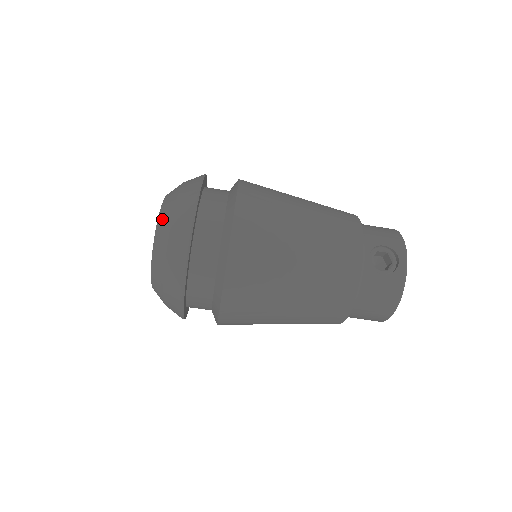
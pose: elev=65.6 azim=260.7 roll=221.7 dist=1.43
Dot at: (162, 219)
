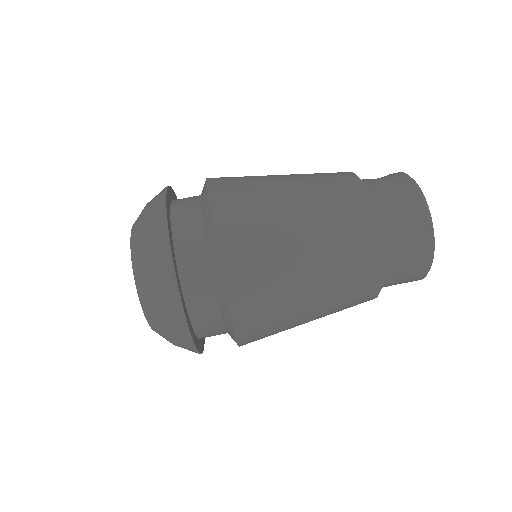
Dot at: occluded
